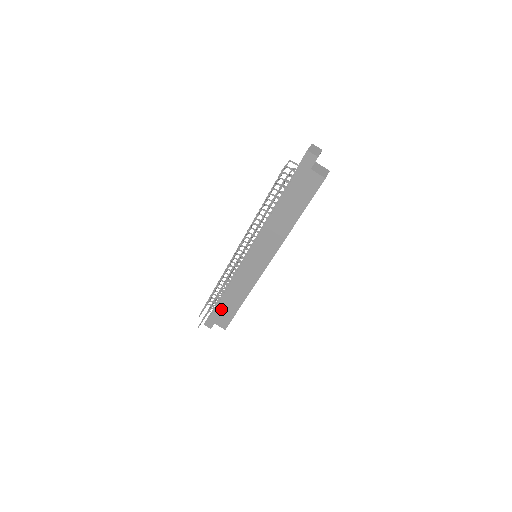
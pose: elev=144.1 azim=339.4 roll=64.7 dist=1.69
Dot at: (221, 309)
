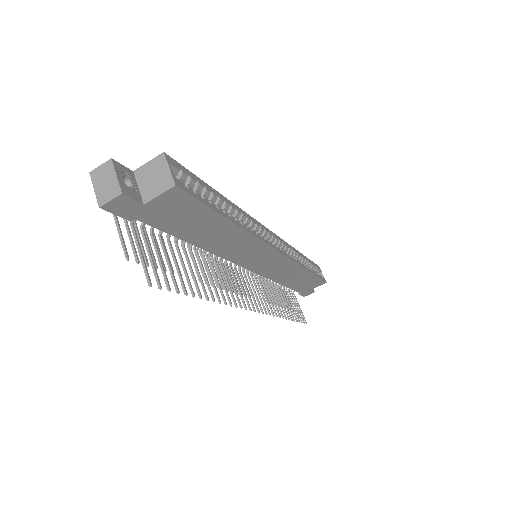
Dot at: (299, 287)
